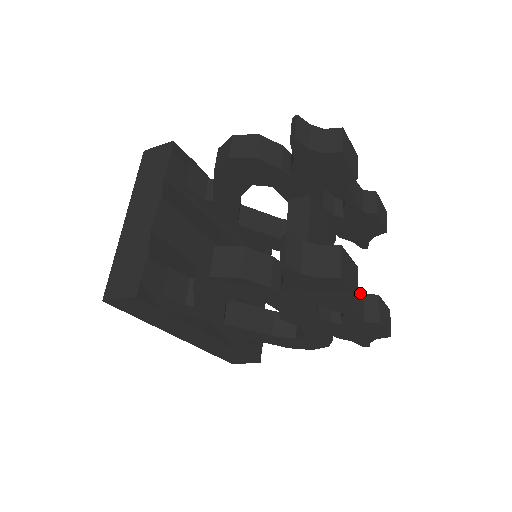
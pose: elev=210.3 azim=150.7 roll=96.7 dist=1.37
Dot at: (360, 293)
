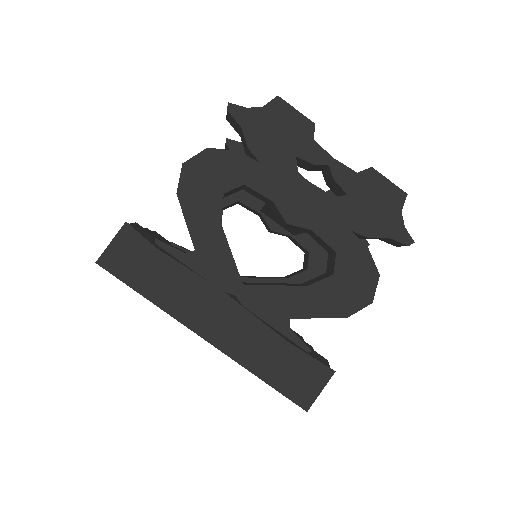
Dot at: occluded
